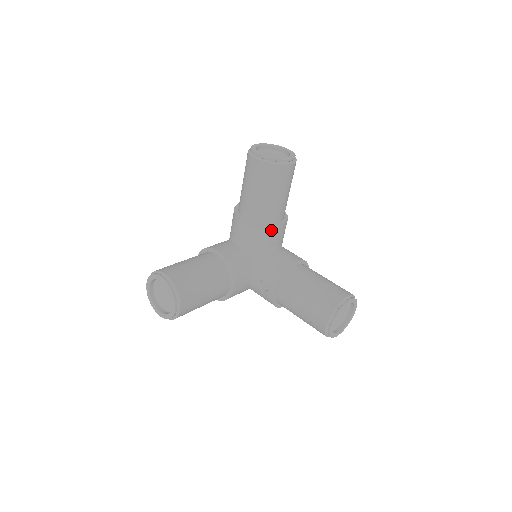
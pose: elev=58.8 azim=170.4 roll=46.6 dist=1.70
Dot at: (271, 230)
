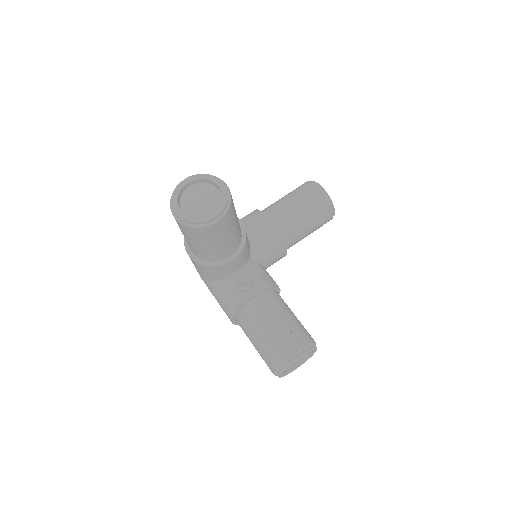
Dot at: (281, 248)
